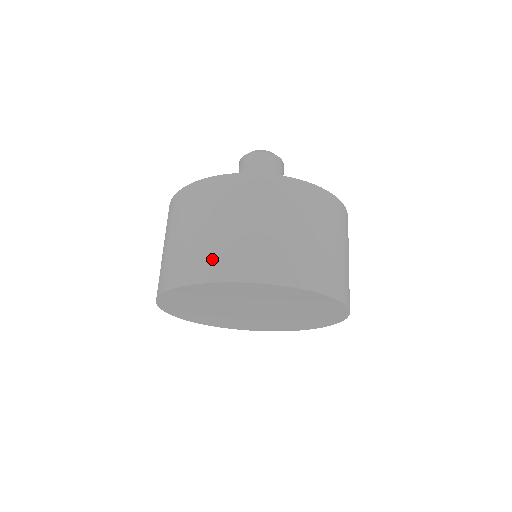
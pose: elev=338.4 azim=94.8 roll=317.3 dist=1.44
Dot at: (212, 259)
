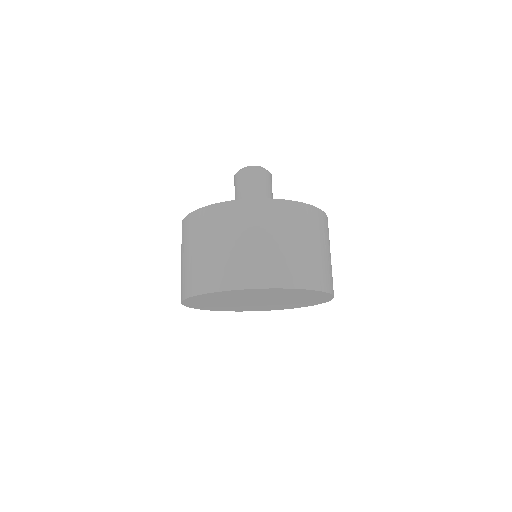
Dot at: (234, 271)
